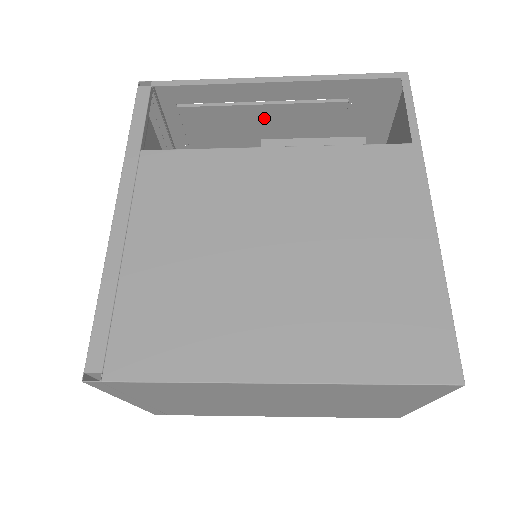
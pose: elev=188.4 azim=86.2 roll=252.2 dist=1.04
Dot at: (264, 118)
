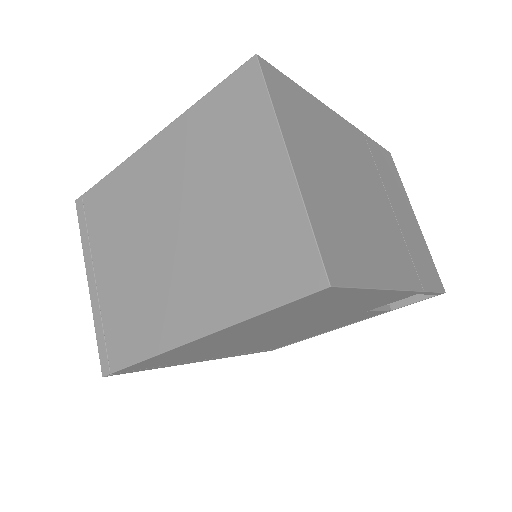
Dot at: occluded
